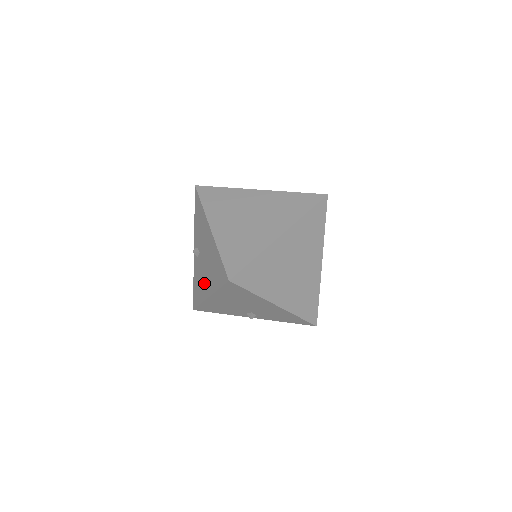
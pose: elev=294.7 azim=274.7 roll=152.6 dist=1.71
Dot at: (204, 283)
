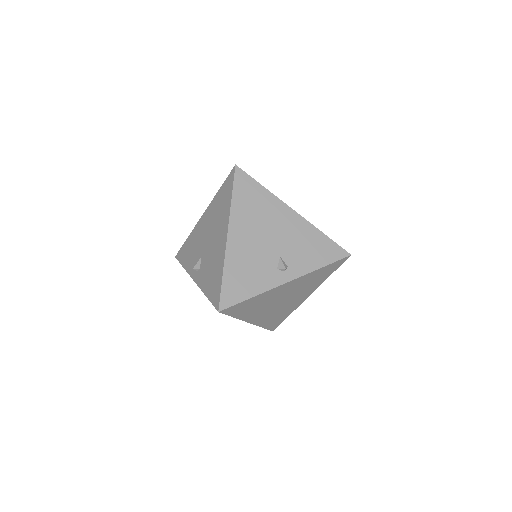
Dot at: (217, 247)
